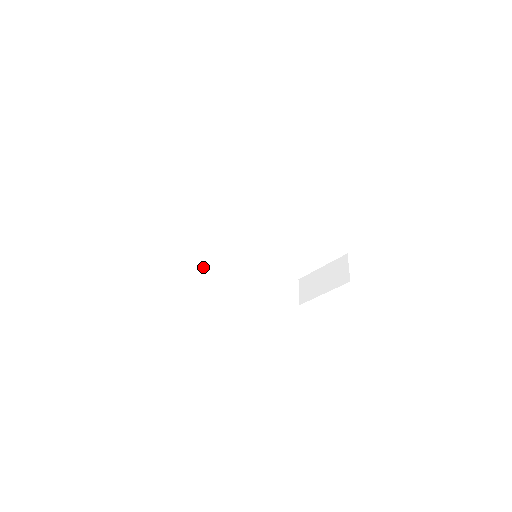
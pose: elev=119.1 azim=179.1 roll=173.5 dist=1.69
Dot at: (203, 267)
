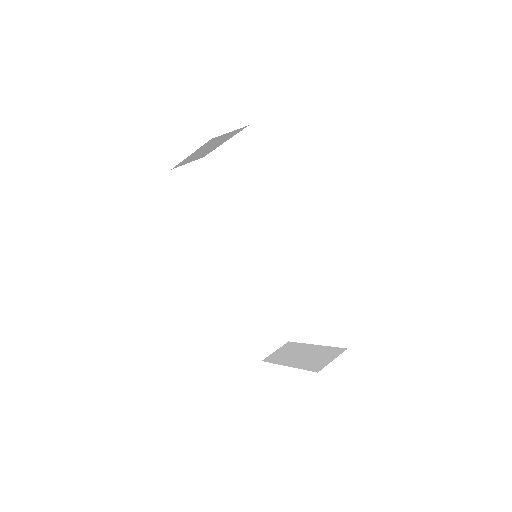
Dot at: (207, 225)
